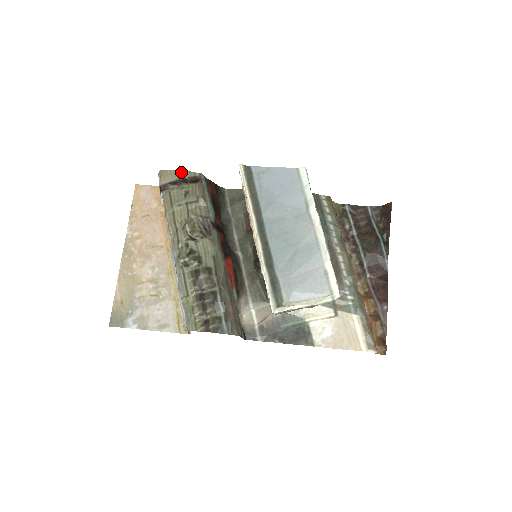
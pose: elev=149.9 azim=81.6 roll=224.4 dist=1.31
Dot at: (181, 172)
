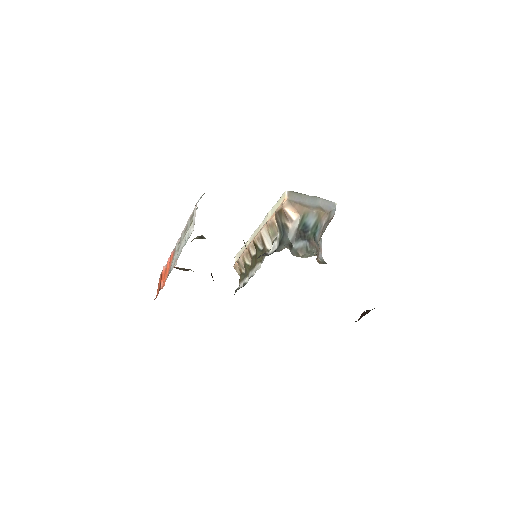
Dot at: occluded
